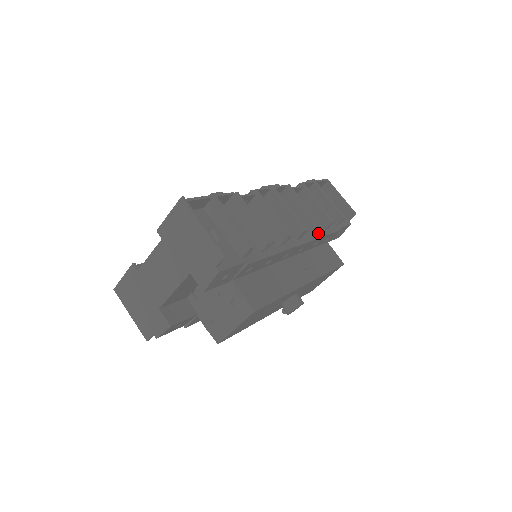
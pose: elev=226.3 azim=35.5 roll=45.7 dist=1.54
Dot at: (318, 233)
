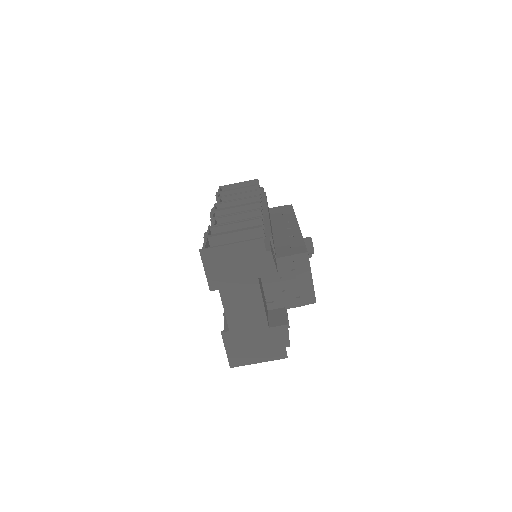
Dot at: (262, 203)
